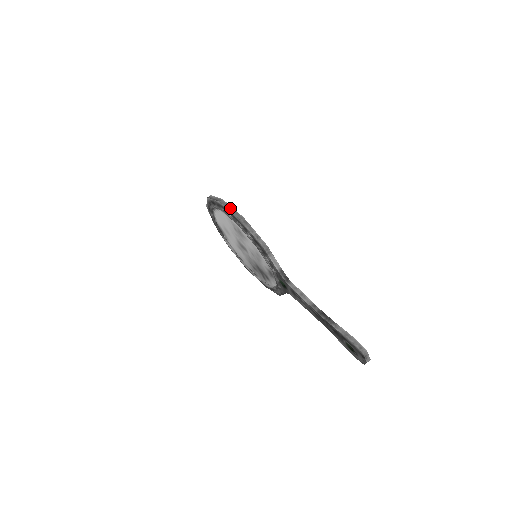
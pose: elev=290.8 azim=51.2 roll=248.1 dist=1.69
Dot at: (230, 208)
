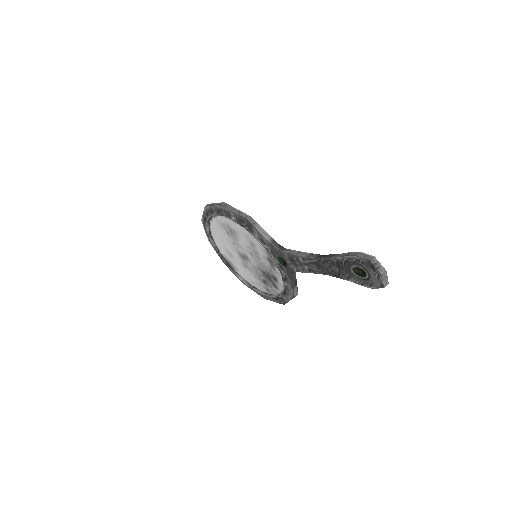
Dot at: (213, 204)
